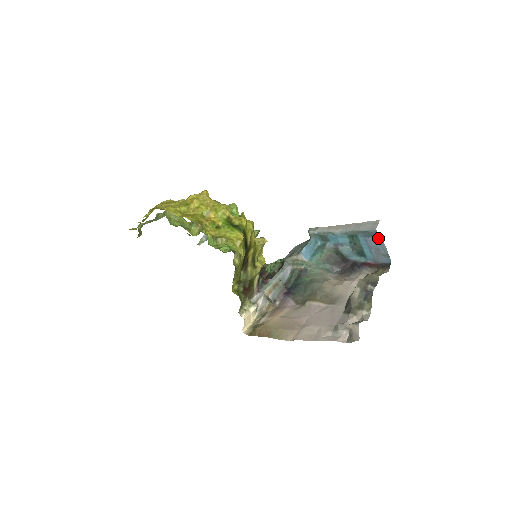
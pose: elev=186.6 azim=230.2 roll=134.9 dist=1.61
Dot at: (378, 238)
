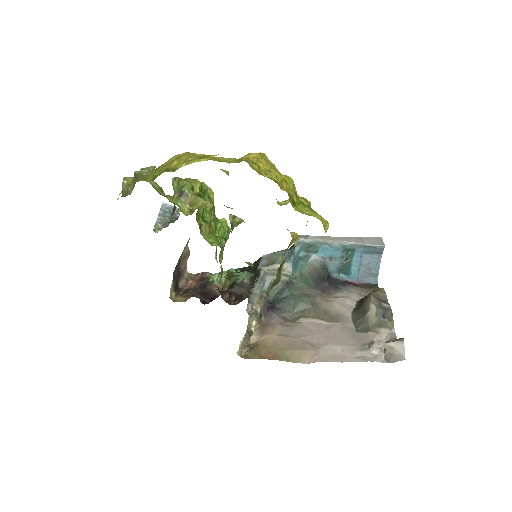
Dot at: (378, 256)
